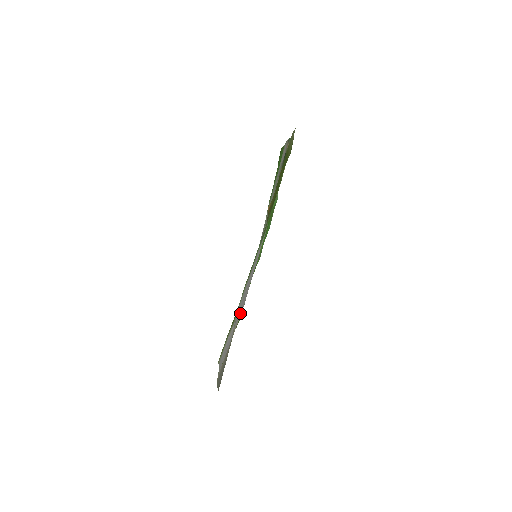
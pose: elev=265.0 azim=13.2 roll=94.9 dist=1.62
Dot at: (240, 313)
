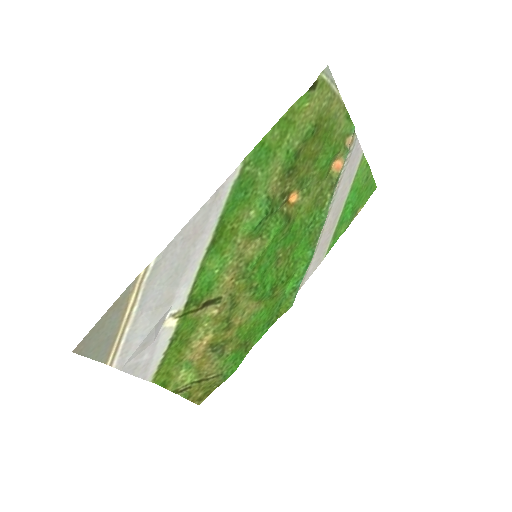
Dot at: (161, 266)
